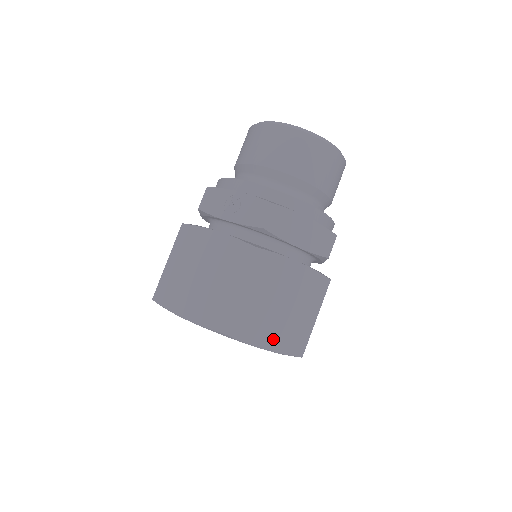
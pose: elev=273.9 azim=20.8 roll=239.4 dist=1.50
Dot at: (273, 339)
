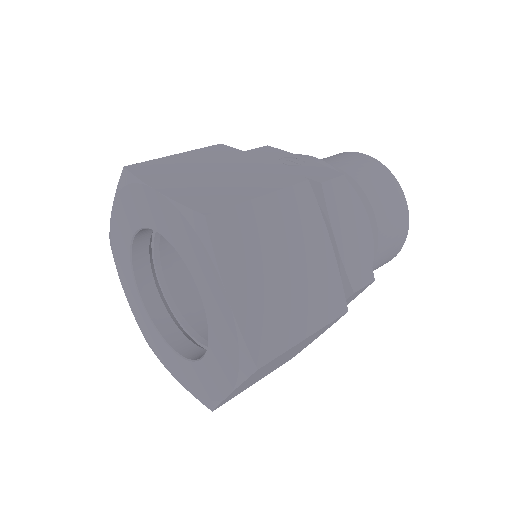
Dot at: (247, 299)
